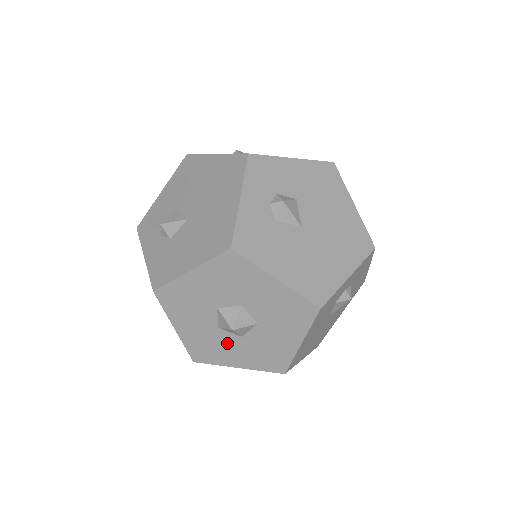
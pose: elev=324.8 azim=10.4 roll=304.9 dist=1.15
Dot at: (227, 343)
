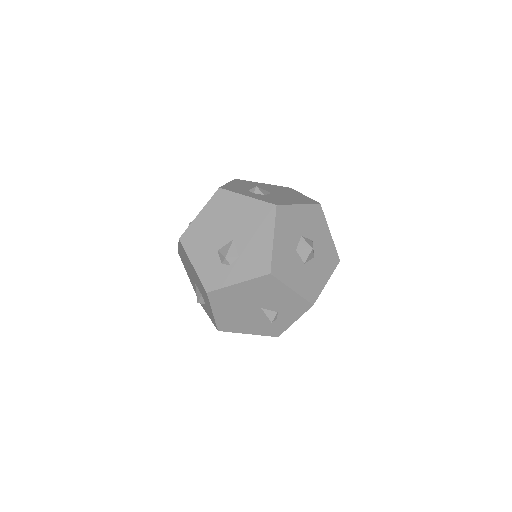
Dot at: (313, 270)
